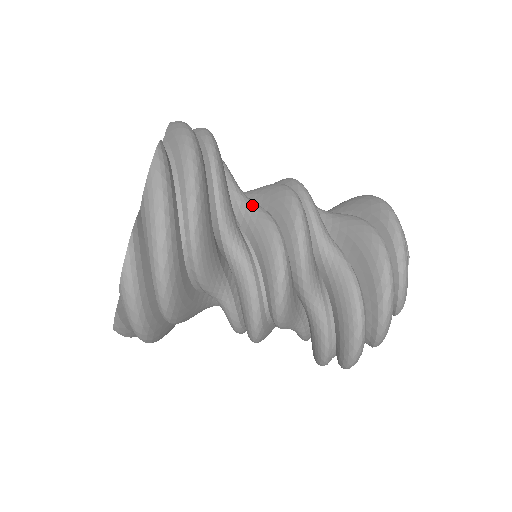
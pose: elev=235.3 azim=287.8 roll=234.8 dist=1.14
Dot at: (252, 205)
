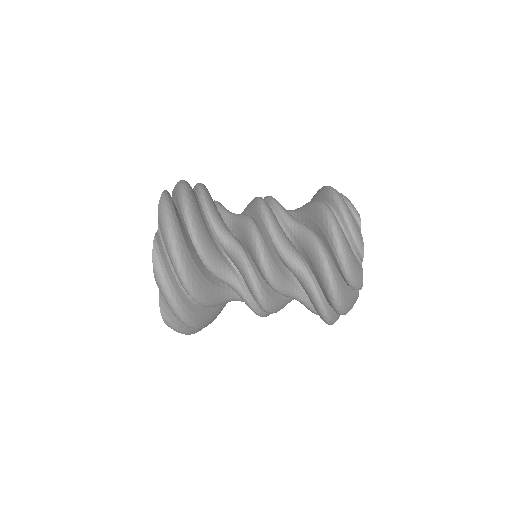
Dot at: (233, 248)
